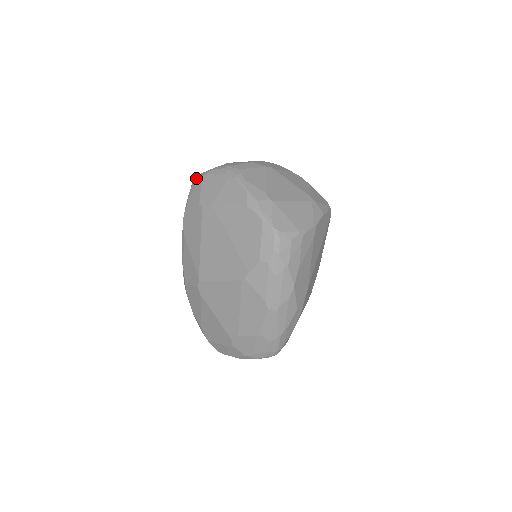
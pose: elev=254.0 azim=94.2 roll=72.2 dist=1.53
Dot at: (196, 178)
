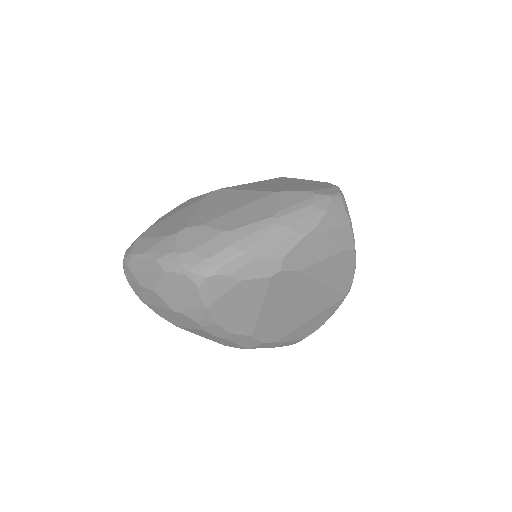
Dot at: occluded
